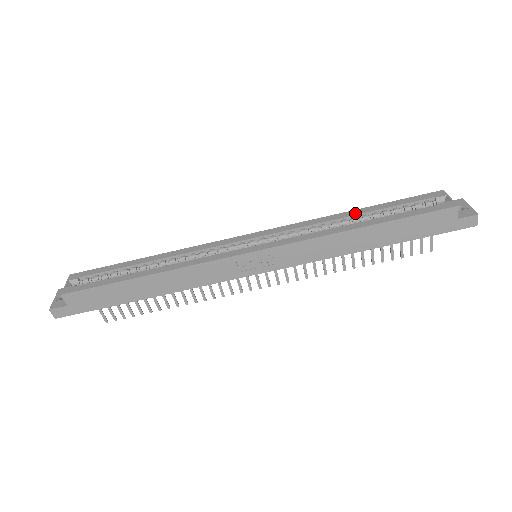
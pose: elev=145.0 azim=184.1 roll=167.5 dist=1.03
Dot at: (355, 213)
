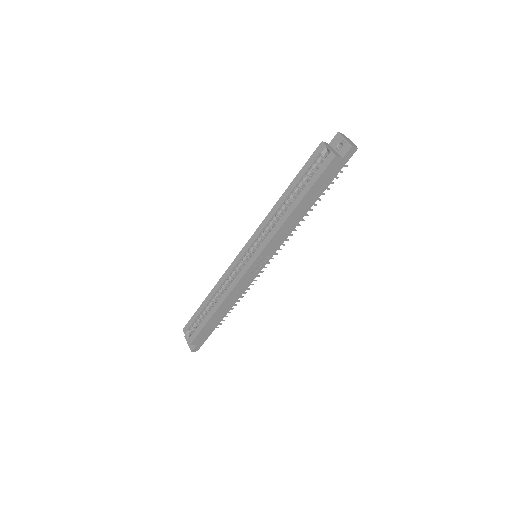
Dot at: (285, 197)
